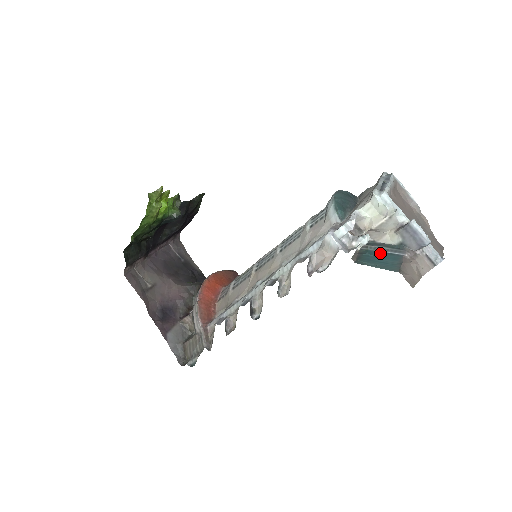
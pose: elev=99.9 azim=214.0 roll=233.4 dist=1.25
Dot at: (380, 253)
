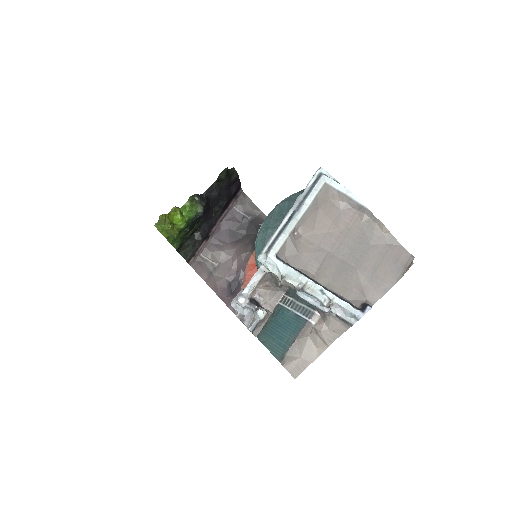
Dot at: (289, 316)
